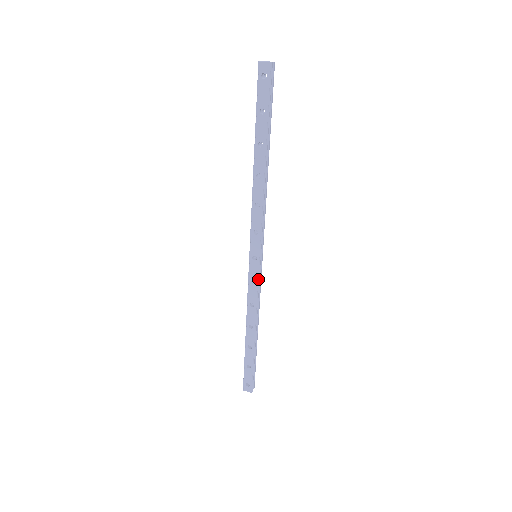
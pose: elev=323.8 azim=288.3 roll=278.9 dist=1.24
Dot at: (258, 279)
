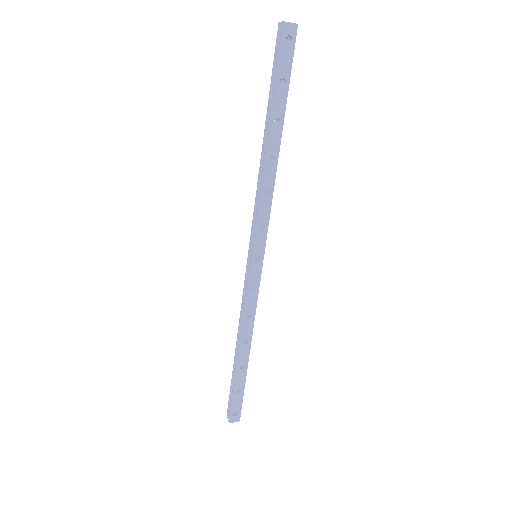
Dot at: (259, 282)
